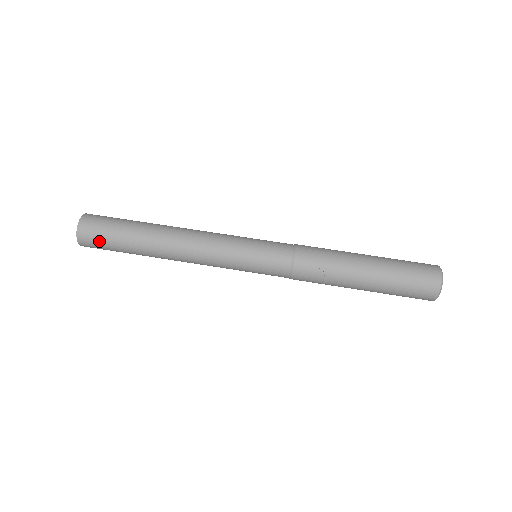
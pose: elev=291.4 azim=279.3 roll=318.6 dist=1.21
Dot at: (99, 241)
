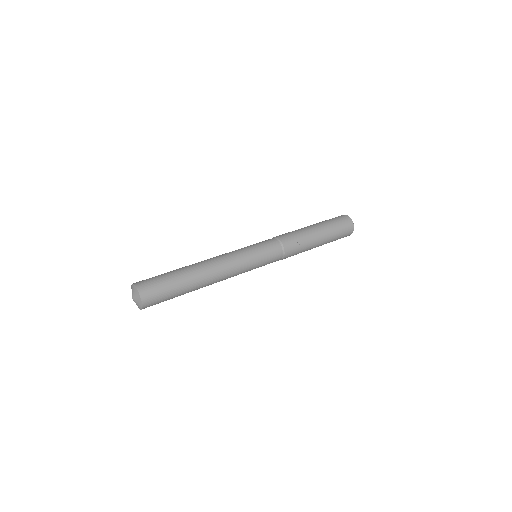
Dot at: (159, 295)
